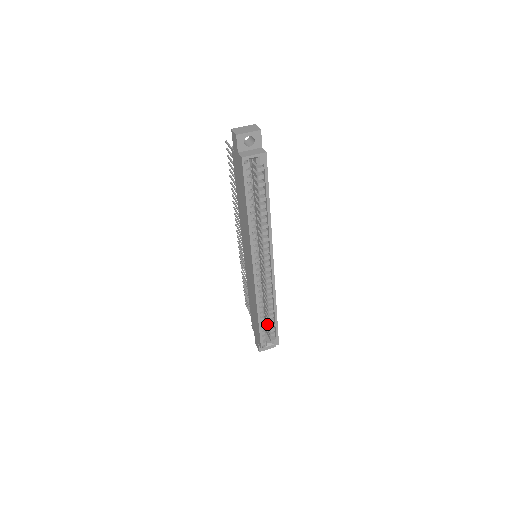
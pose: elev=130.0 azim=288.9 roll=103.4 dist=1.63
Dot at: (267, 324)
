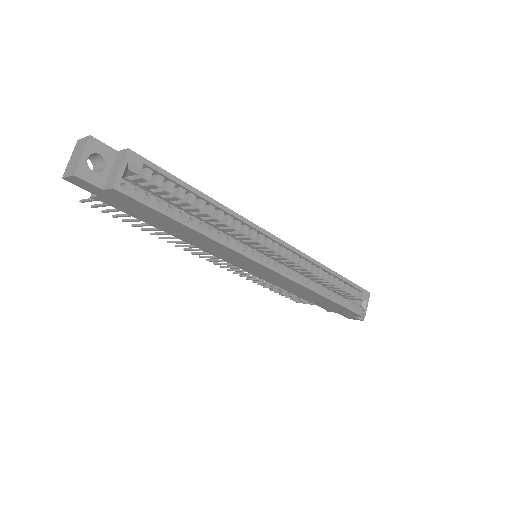
Dot at: (340, 293)
